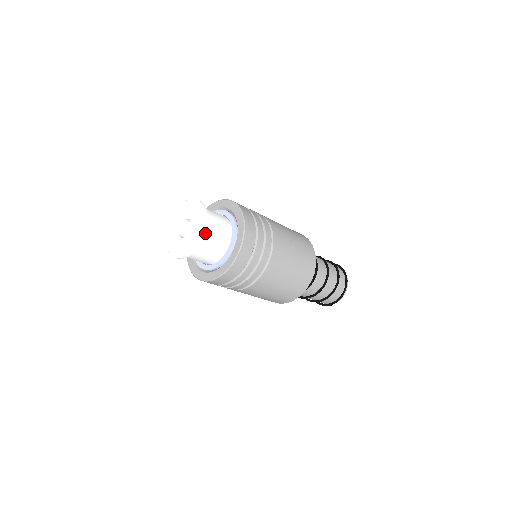
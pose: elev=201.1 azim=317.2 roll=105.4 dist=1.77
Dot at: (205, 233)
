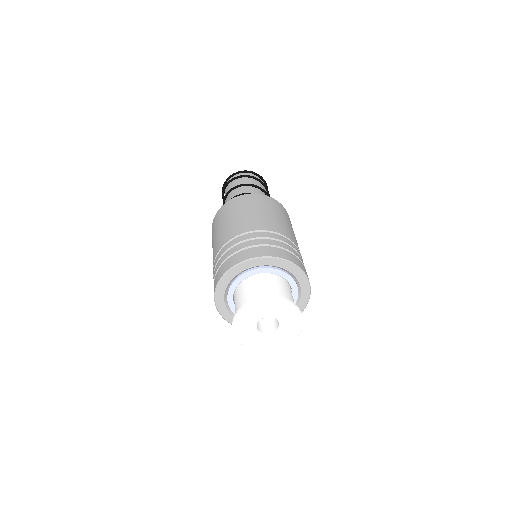
Dot at: occluded
